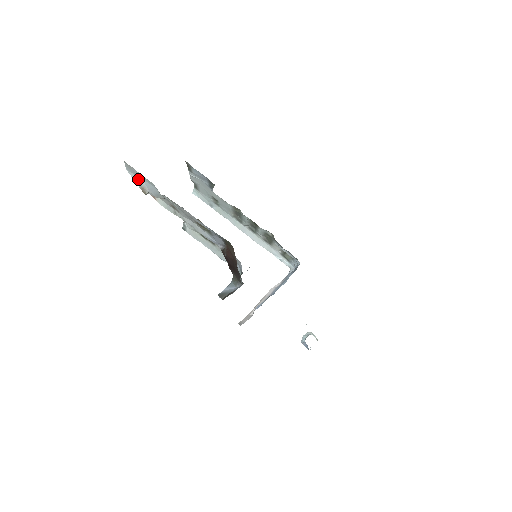
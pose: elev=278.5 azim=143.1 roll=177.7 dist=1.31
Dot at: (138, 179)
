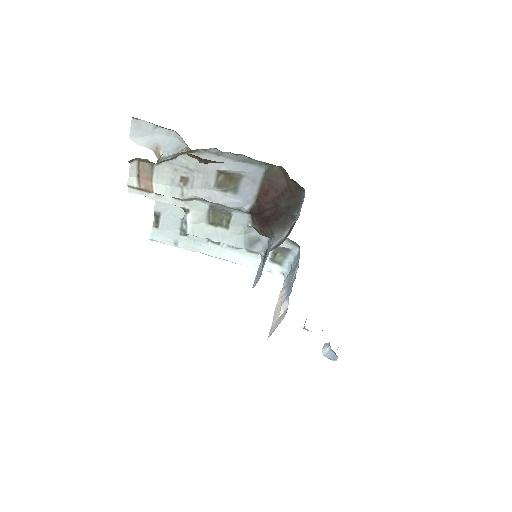
Dot at: (149, 139)
